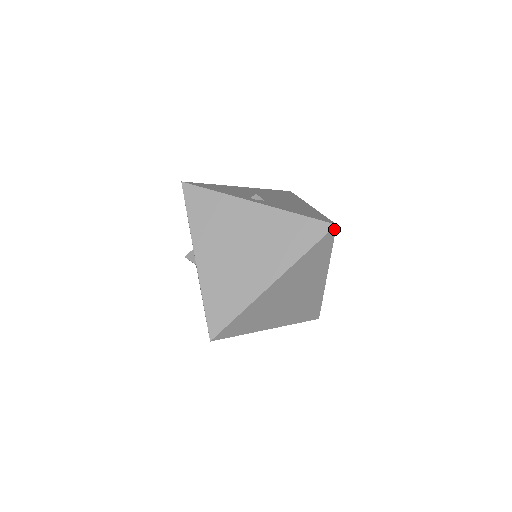
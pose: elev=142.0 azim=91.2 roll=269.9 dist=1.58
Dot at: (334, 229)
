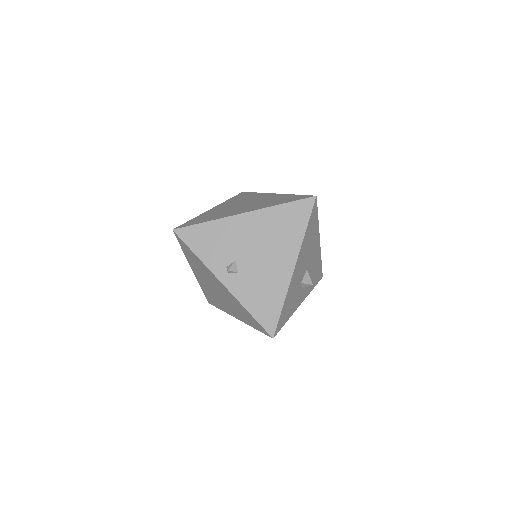
Dot at: (273, 336)
